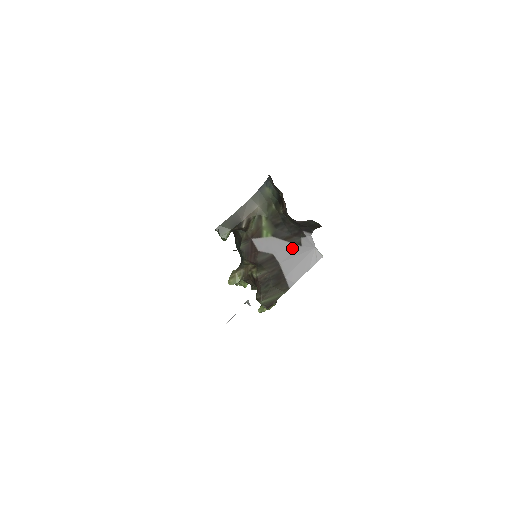
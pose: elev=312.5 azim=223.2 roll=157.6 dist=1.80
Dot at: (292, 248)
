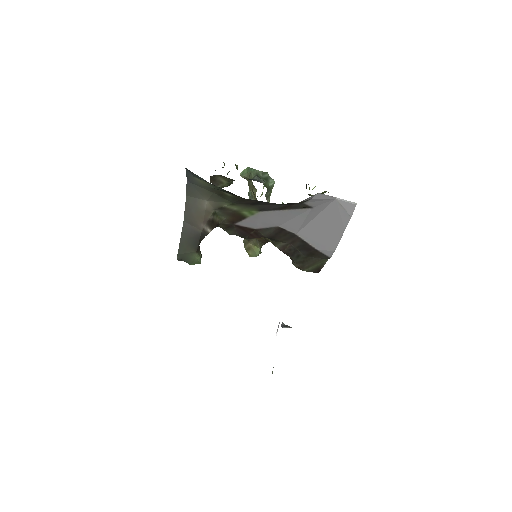
Dot at: (300, 214)
